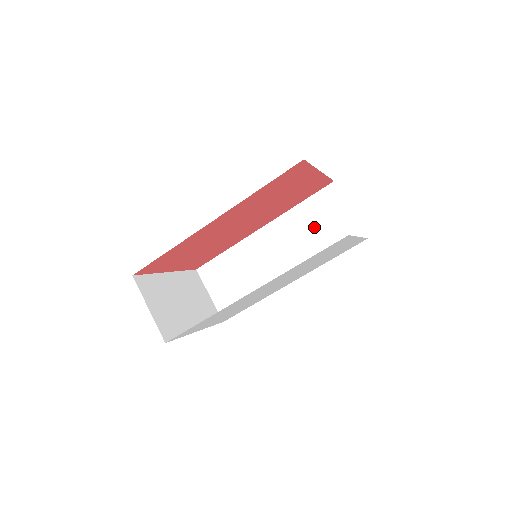
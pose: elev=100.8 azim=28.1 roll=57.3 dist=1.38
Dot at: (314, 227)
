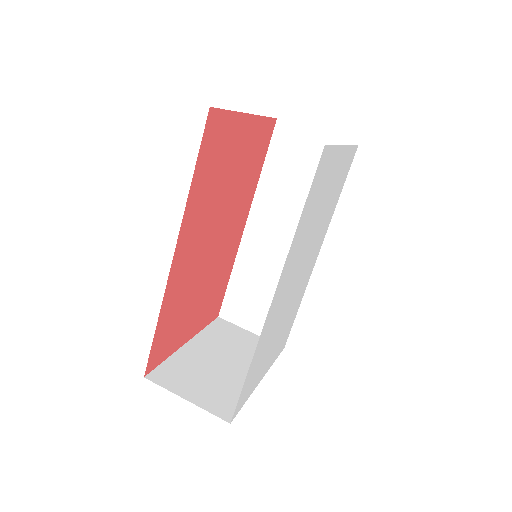
Dot at: (295, 181)
